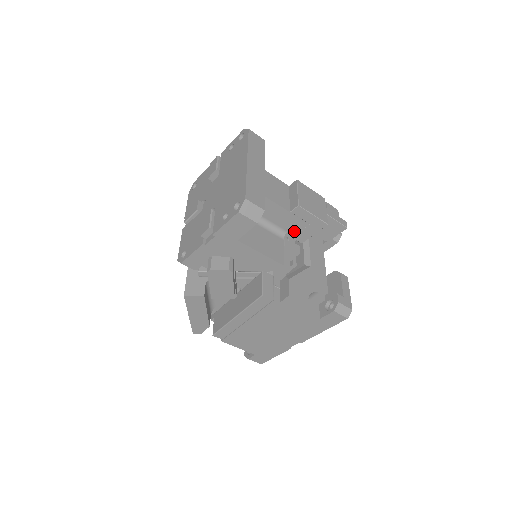
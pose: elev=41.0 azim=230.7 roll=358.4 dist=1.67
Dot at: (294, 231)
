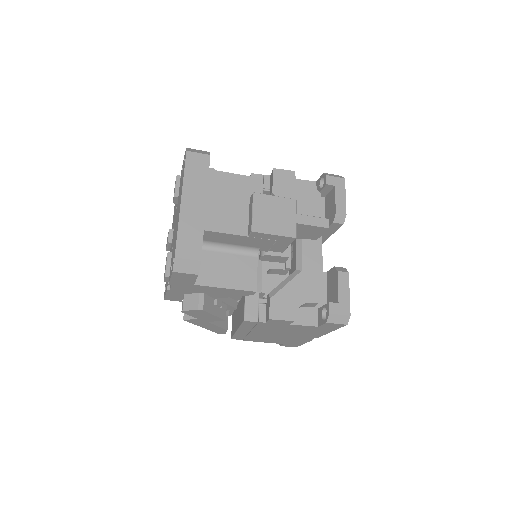
Dot at: (266, 247)
